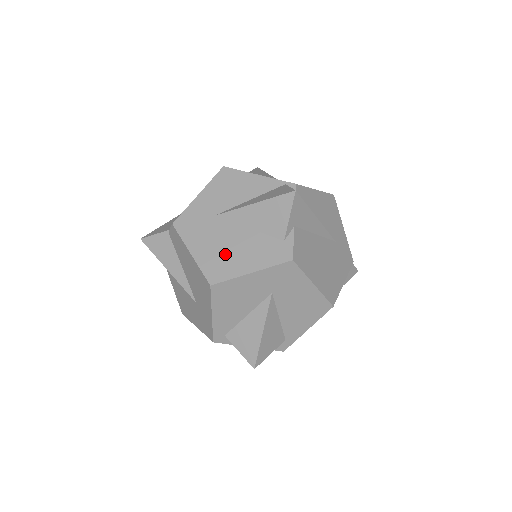
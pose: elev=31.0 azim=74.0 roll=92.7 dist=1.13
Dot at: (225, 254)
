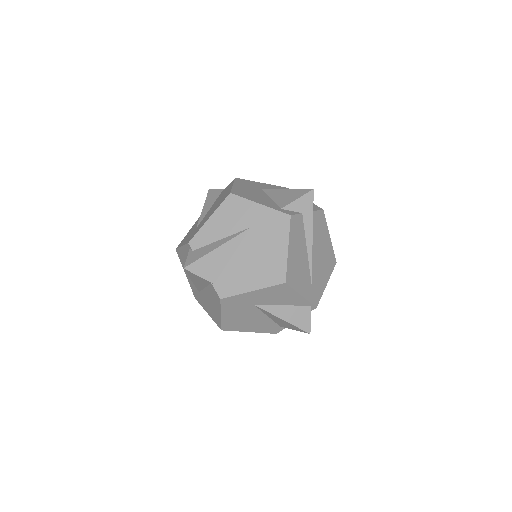
Dot at: (242, 322)
